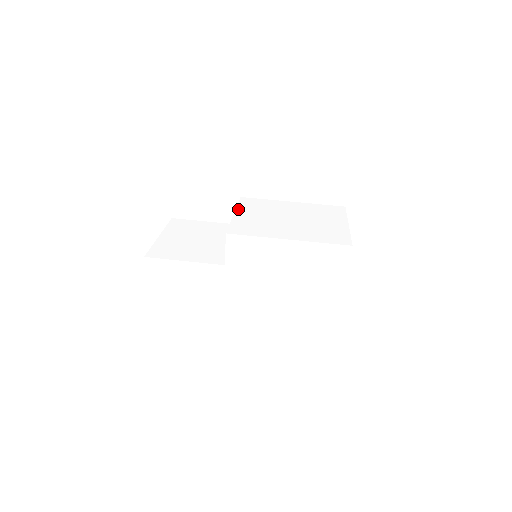
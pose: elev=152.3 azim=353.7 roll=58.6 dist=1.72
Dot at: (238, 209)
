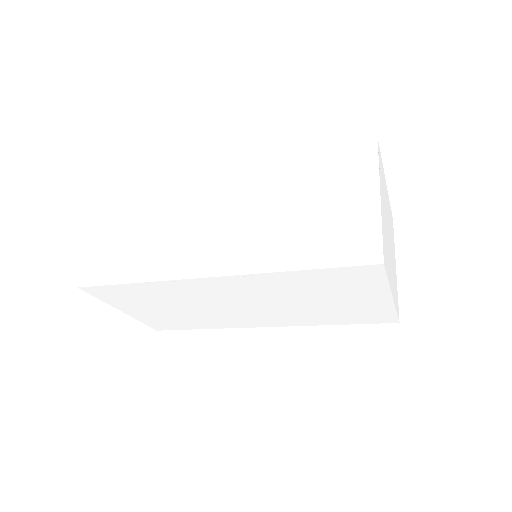
Dot at: occluded
